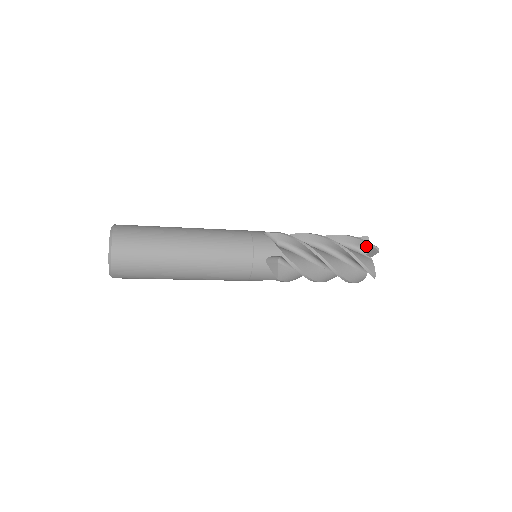
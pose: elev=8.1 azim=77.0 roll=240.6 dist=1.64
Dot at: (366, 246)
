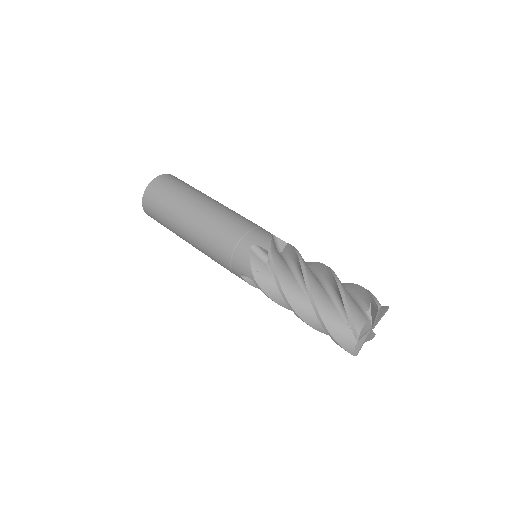
Dot at: (351, 323)
